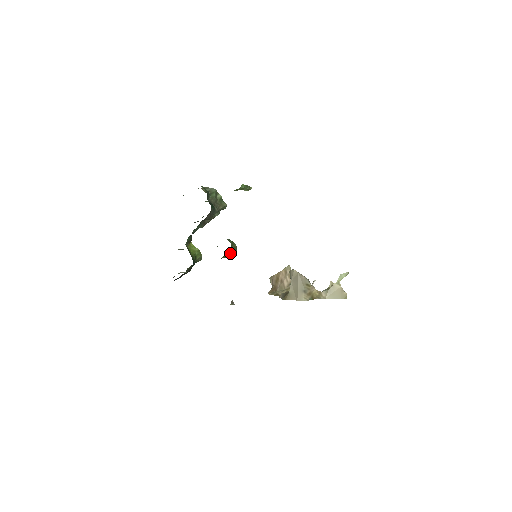
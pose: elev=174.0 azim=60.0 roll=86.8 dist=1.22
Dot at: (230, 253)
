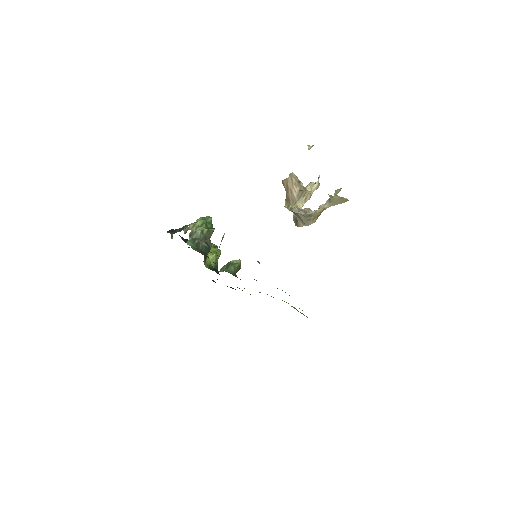
Dot at: occluded
